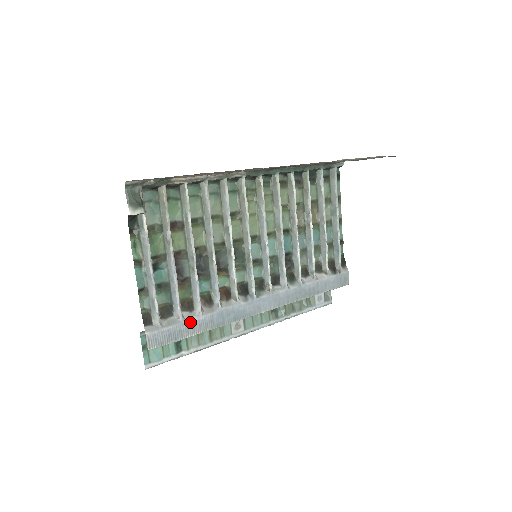
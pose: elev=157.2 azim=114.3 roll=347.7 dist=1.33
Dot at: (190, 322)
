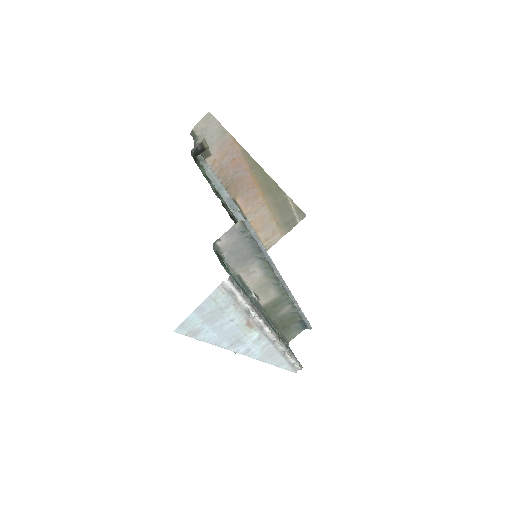
Dot at: occluded
